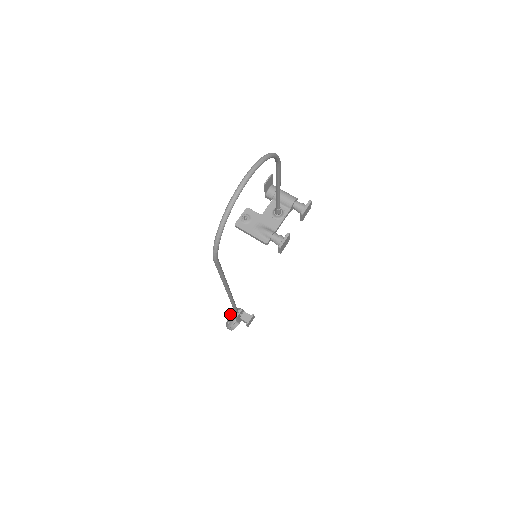
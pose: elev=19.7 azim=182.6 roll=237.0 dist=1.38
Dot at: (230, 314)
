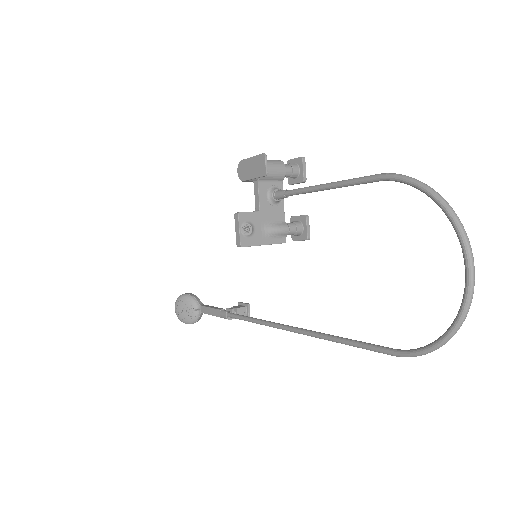
Dot at: (177, 308)
